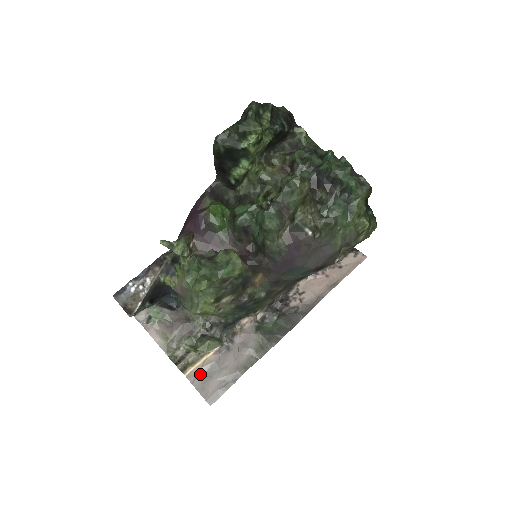
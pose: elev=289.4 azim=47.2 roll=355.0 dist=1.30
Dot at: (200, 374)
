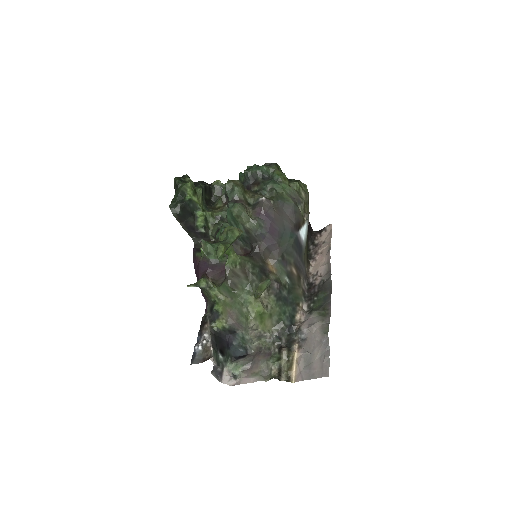
Dot at: (302, 370)
